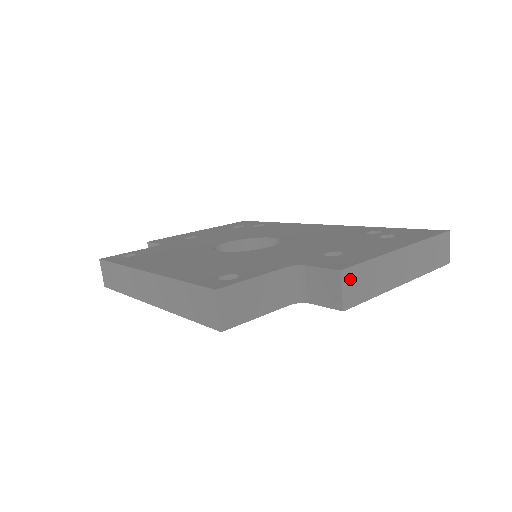
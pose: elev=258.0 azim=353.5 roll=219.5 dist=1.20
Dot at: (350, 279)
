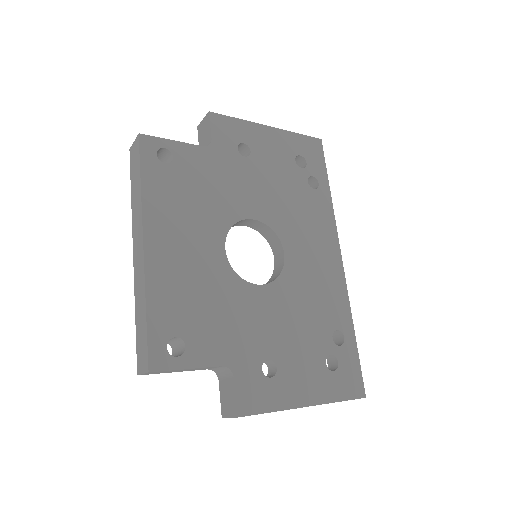
Dot at: occluded
